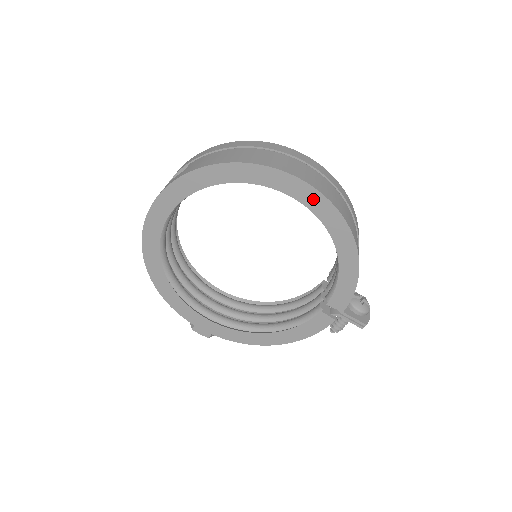
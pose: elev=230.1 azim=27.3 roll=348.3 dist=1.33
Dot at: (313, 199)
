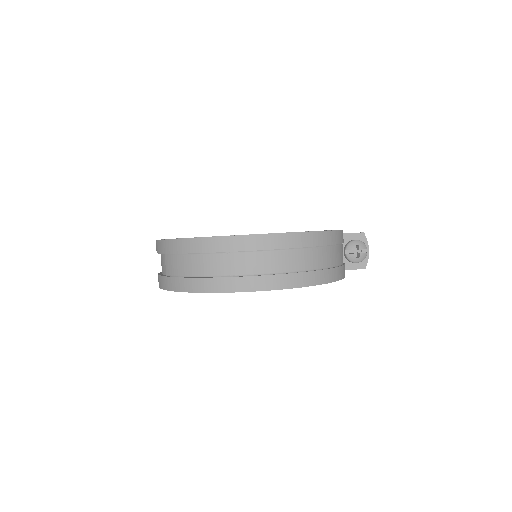
Dot at: occluded
